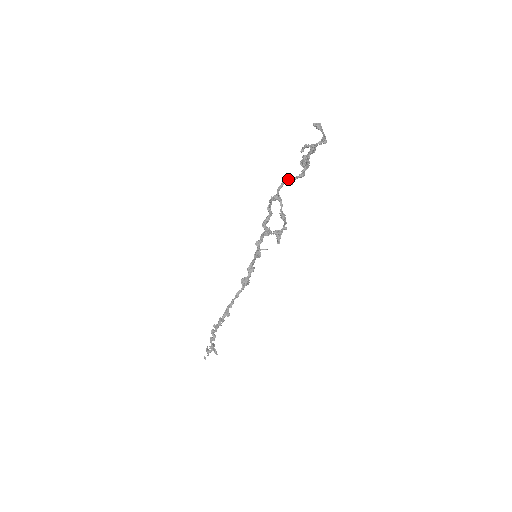
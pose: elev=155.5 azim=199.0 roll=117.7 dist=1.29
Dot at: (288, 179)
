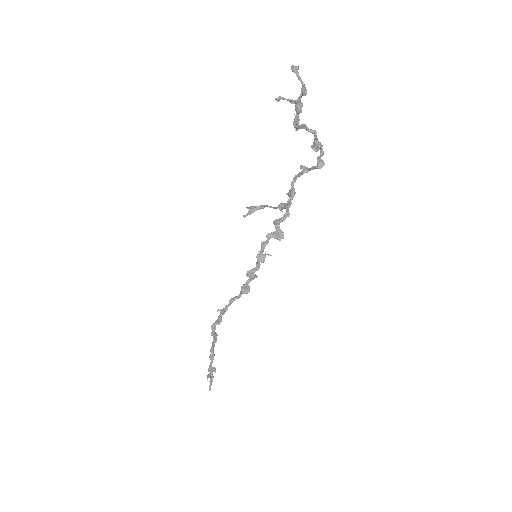
Dot at: (300, 165)
